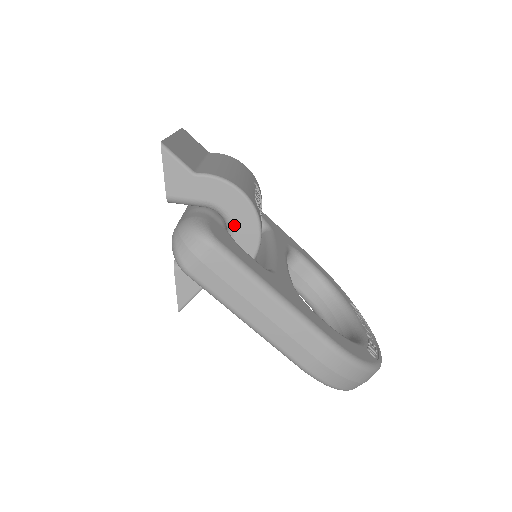
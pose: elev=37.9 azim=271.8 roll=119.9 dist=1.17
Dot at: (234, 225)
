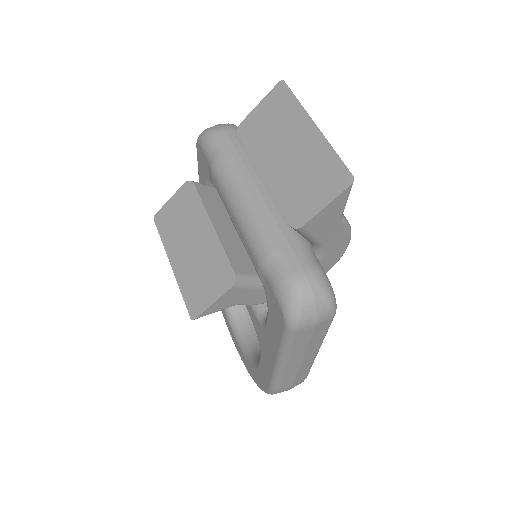
Dot at: occluded
